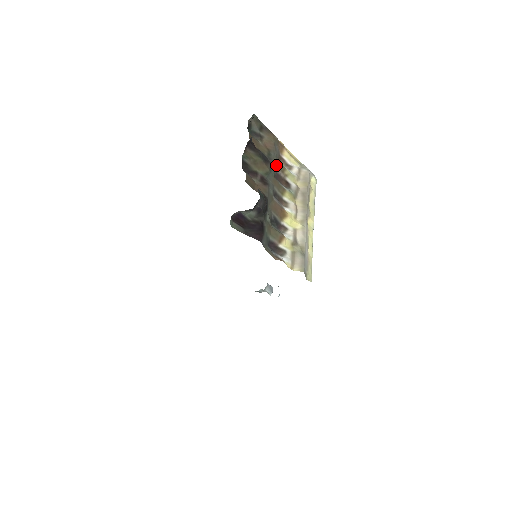
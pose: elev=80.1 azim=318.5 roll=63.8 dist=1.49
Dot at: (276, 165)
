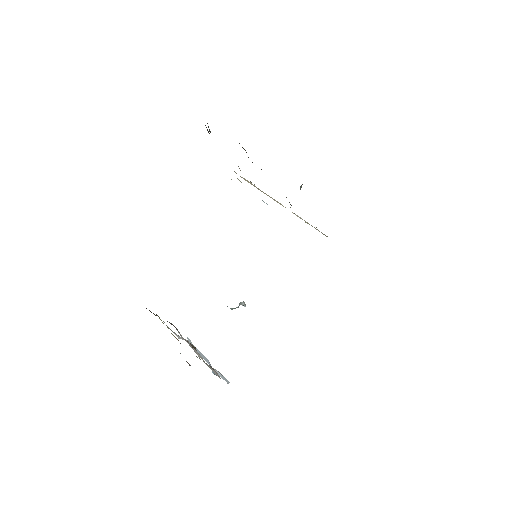
Dot at: occluded
